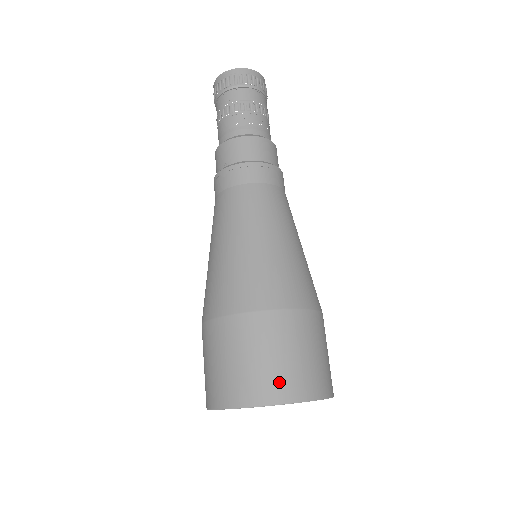
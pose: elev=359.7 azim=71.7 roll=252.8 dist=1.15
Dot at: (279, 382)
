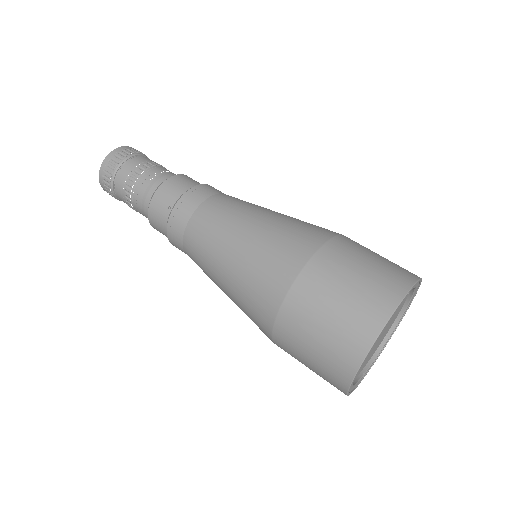
Dot at: (387, 281)
